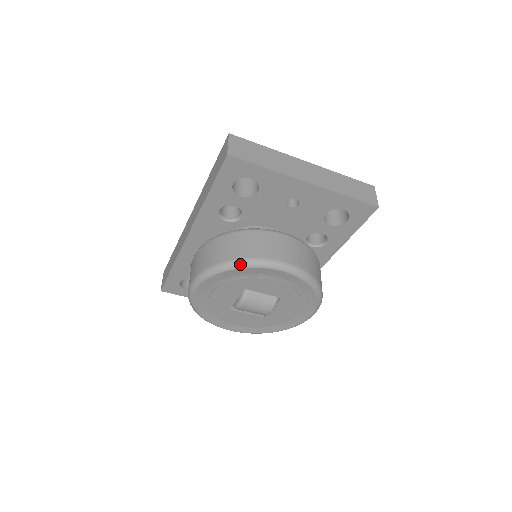
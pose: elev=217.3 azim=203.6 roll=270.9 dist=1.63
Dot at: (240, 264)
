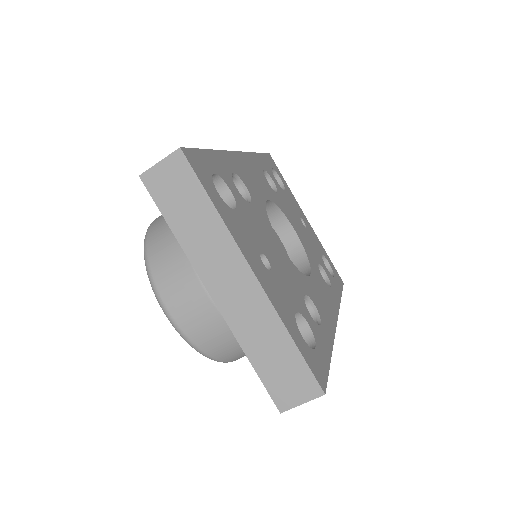
Dot at: (145, 264)
